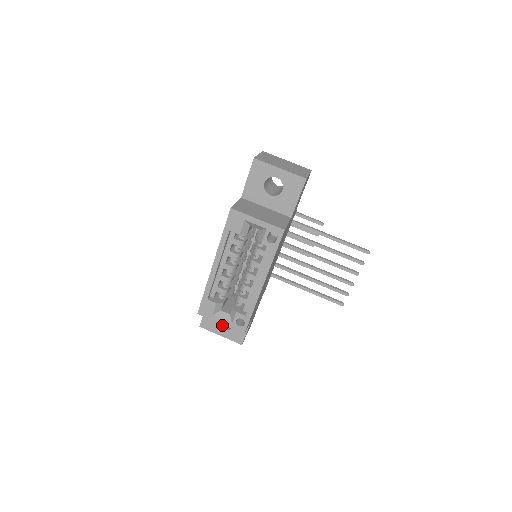
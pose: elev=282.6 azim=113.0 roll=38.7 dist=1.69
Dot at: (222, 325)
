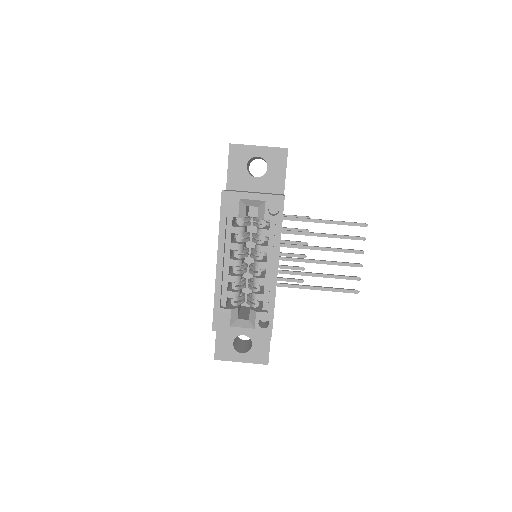
Dot at: (239, 350)
